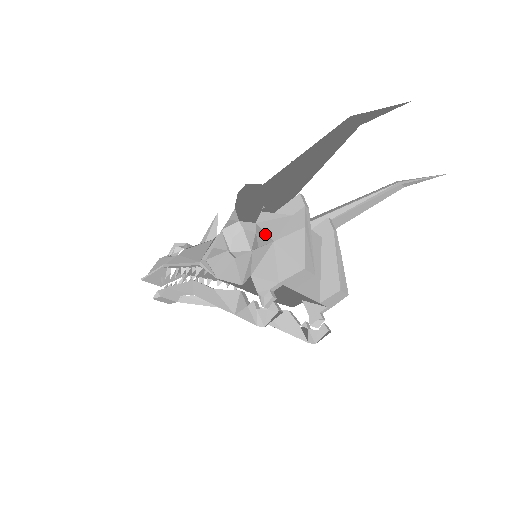
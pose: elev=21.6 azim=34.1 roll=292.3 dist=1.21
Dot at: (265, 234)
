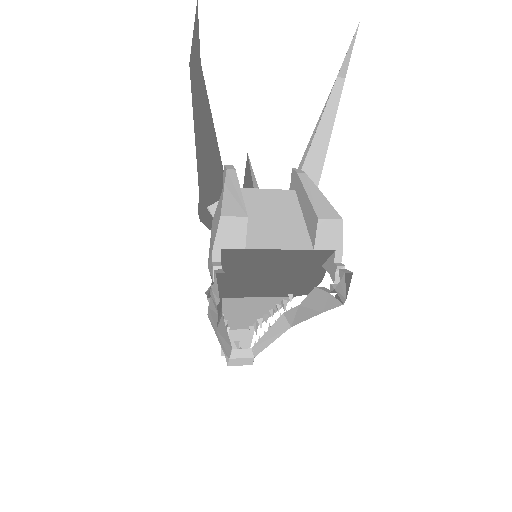
Dot at: occluded
